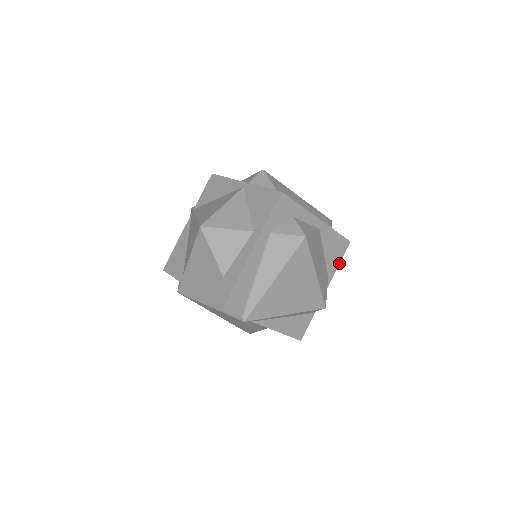
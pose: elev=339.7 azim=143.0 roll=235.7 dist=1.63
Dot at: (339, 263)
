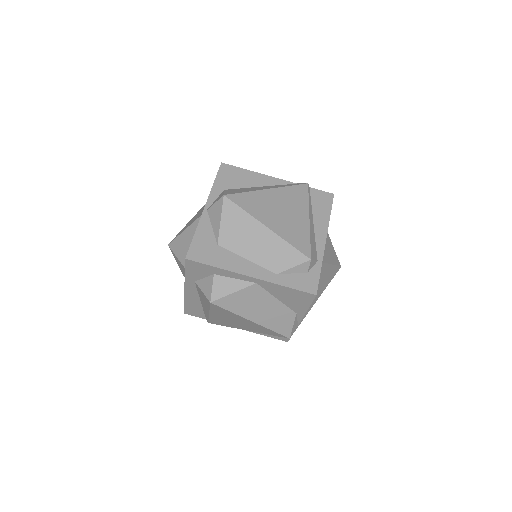
Dot at: (308, 307)
